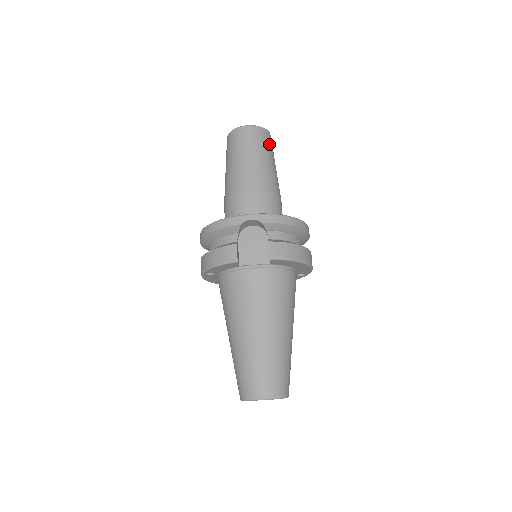
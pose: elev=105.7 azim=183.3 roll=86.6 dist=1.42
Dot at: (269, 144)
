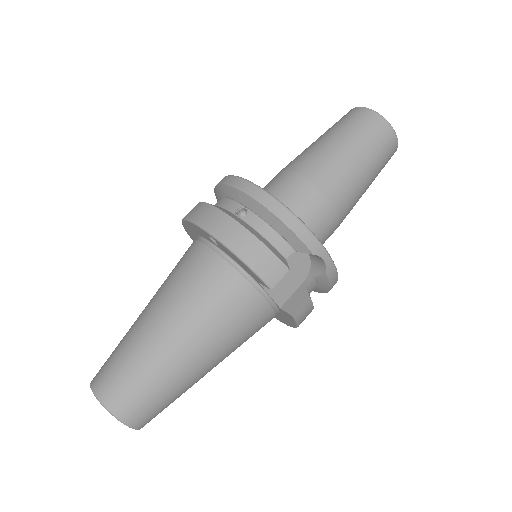
Dot at: occluded
